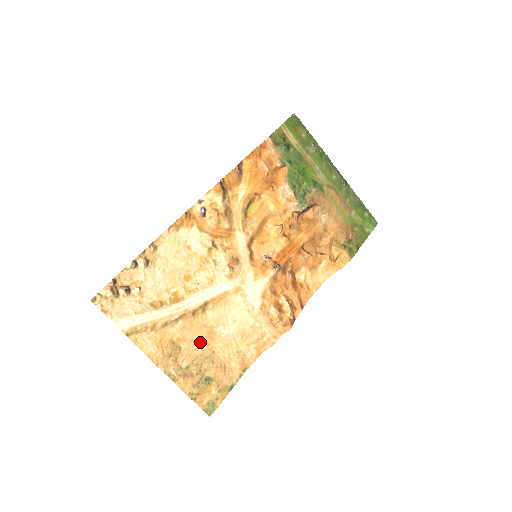
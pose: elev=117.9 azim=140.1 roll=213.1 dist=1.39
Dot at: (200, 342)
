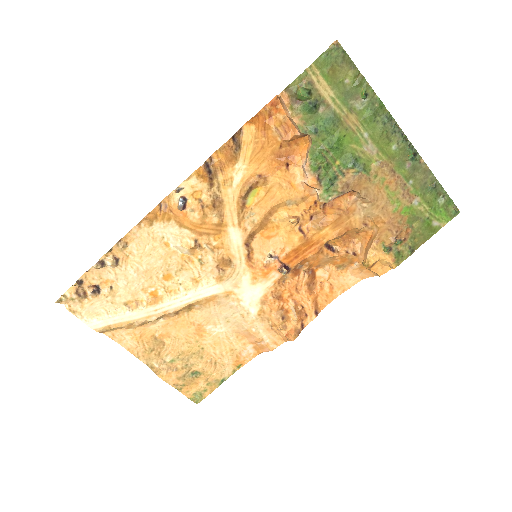
Dot at: (187, 339)
